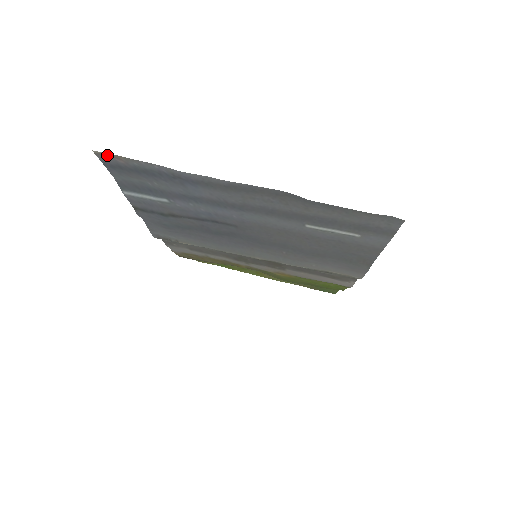
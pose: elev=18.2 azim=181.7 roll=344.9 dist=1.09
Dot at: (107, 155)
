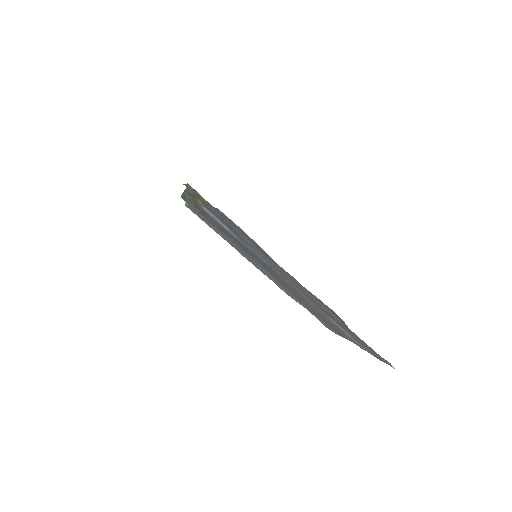
Dot at: occluded
